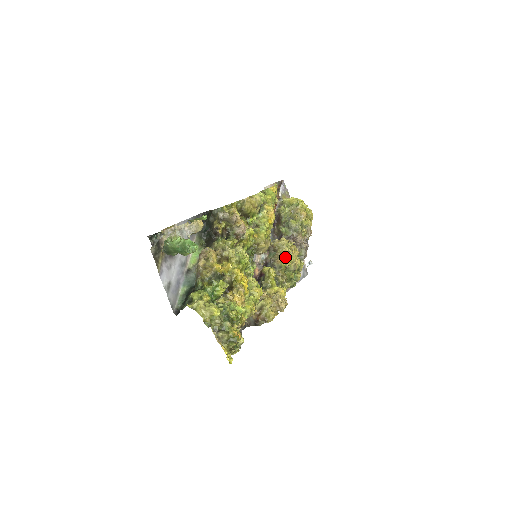
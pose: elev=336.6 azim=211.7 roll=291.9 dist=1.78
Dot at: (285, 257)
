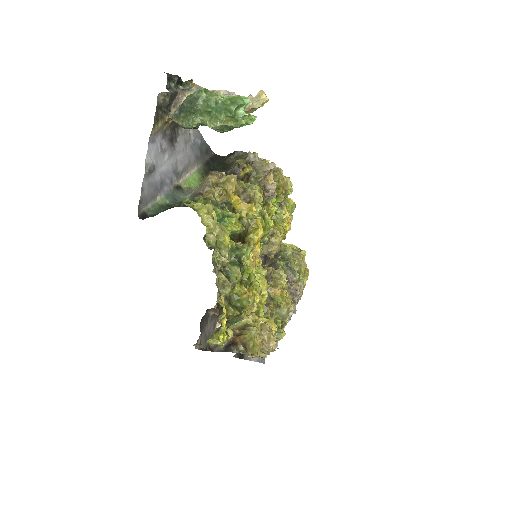
Dot at: (282, 289)
